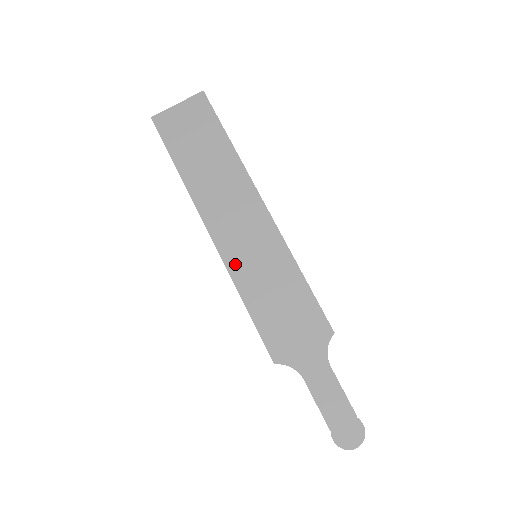
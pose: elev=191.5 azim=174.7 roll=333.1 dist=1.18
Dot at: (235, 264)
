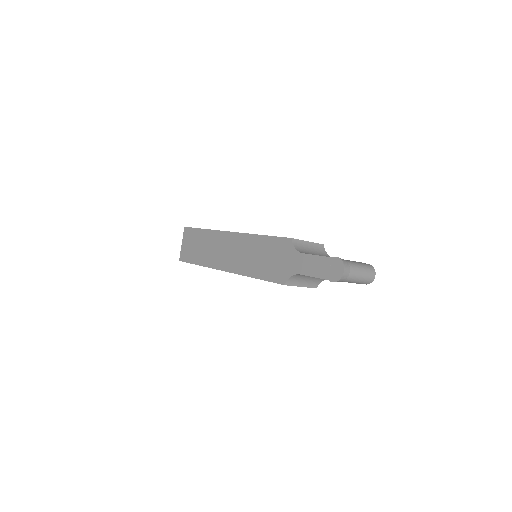
Dot at: (240, 268)
